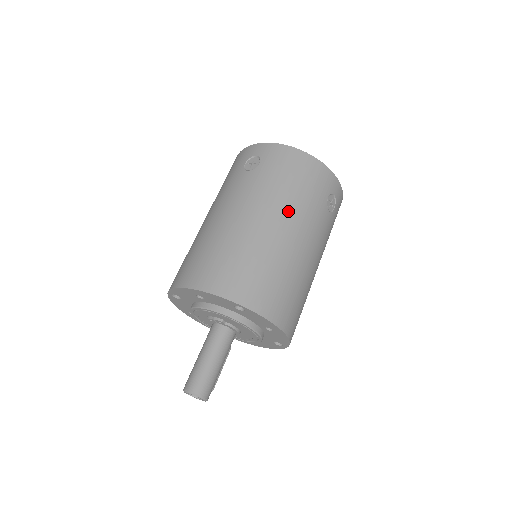
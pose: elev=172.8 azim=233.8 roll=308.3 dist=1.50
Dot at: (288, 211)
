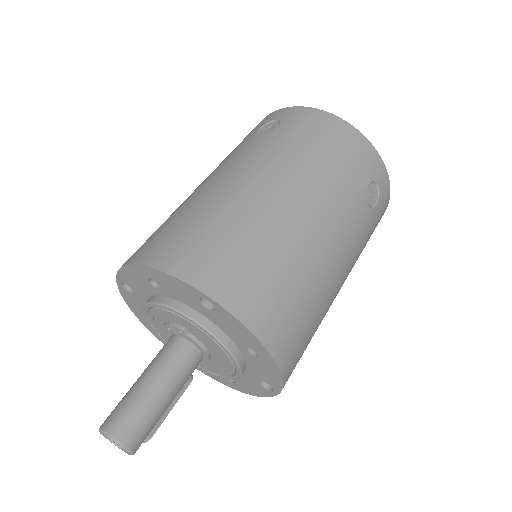
Dot at: (308, 184)
